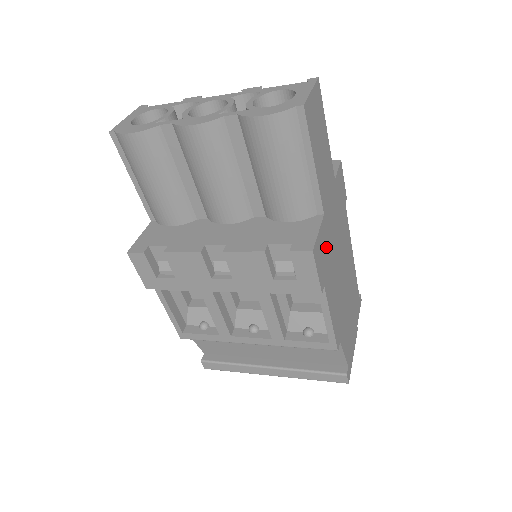
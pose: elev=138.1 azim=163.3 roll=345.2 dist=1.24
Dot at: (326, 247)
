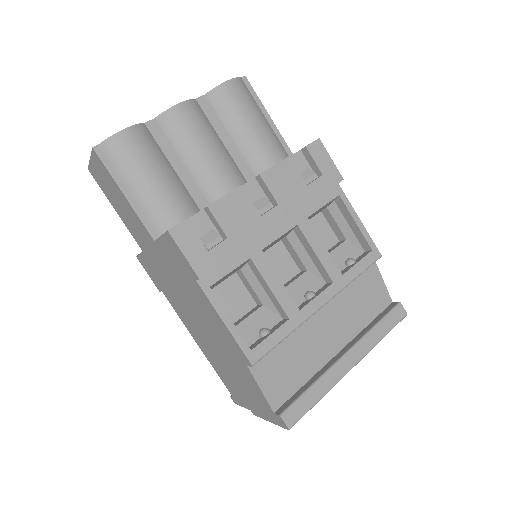
Dot at: occluded
